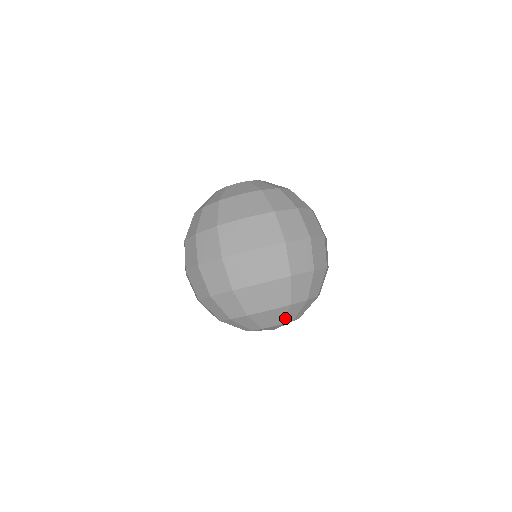
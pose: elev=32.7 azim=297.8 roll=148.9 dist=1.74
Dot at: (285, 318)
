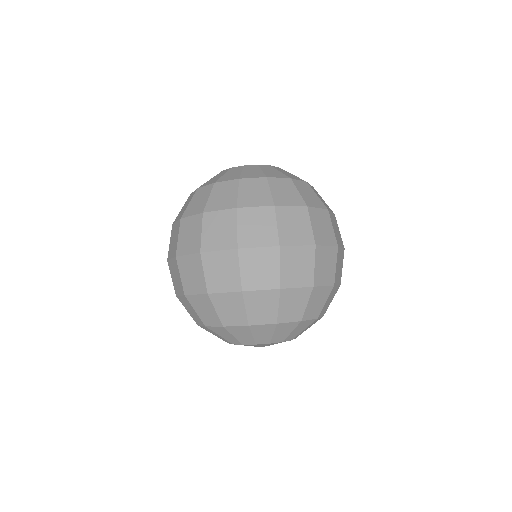
Dot at: (271, 337)
